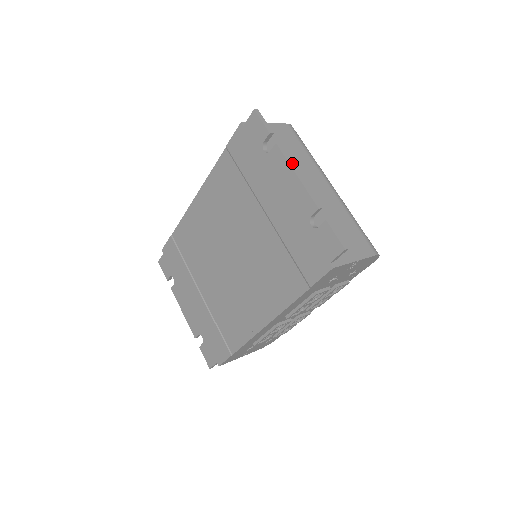
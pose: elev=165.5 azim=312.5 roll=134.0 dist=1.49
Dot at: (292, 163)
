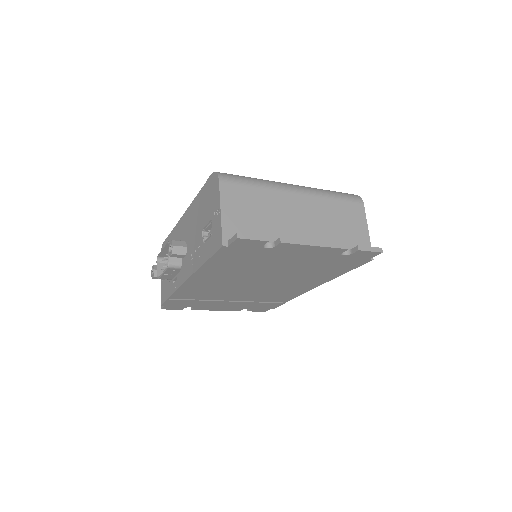
Dot at: (303, 241)
